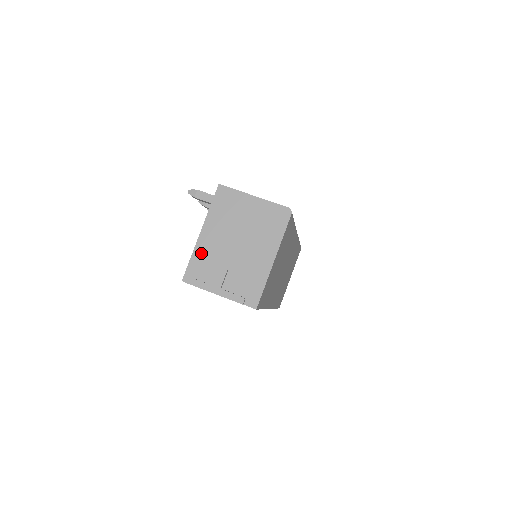
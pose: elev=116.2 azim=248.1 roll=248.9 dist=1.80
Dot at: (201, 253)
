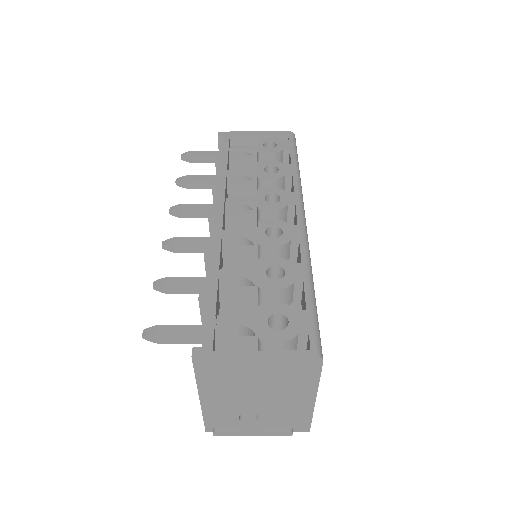
Dot at: (214, 412)
